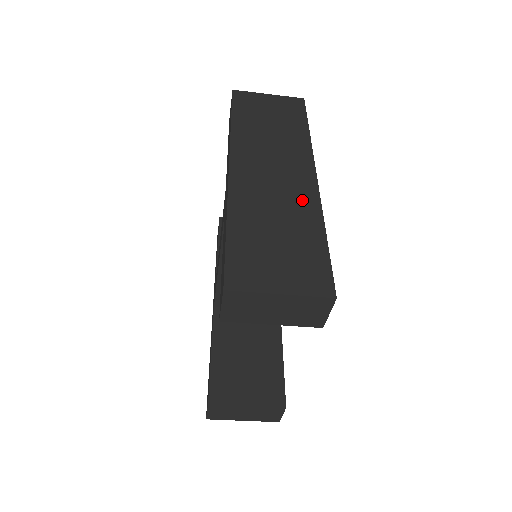
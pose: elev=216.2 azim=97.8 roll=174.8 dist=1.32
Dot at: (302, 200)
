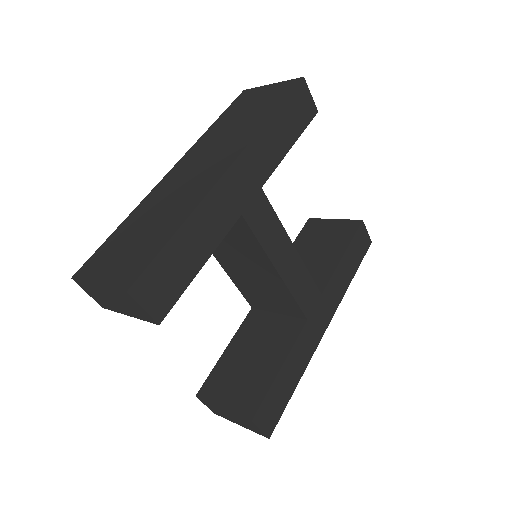
Dot at: (193, 194)
